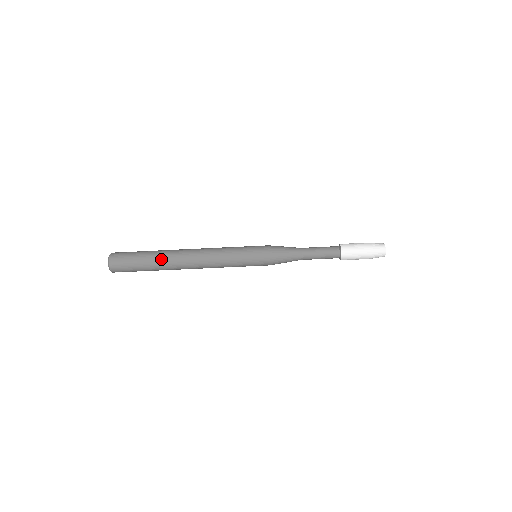
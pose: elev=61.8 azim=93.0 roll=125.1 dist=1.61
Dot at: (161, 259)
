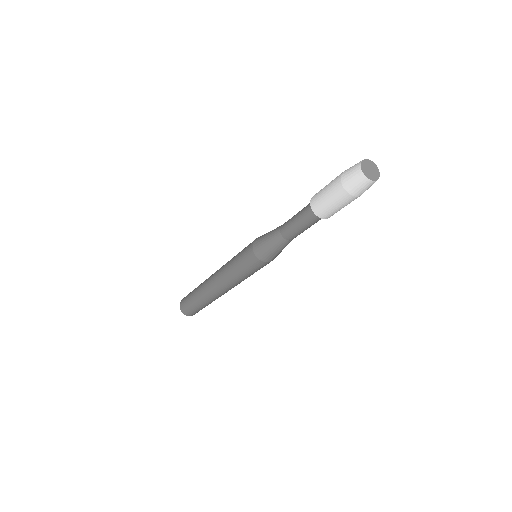
Dot at: (198, 293)
